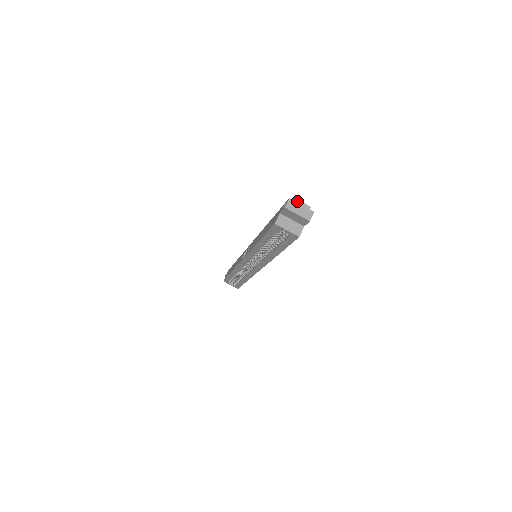
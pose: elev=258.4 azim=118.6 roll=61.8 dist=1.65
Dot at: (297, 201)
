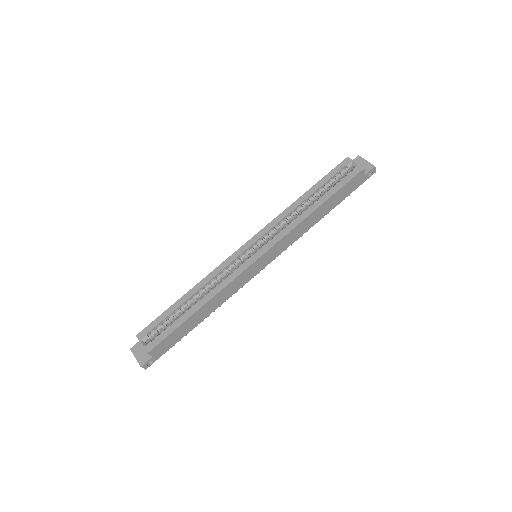
Dot at: occluded
